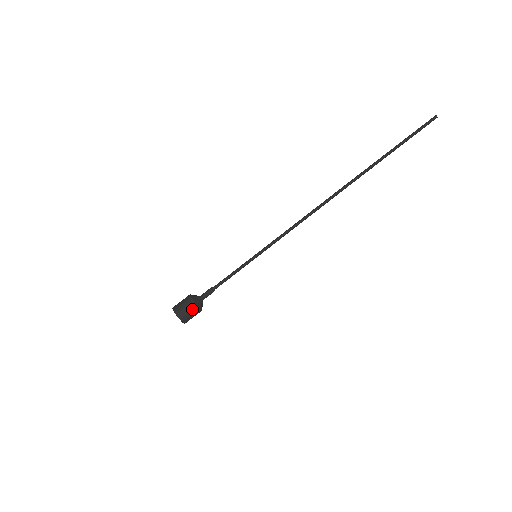
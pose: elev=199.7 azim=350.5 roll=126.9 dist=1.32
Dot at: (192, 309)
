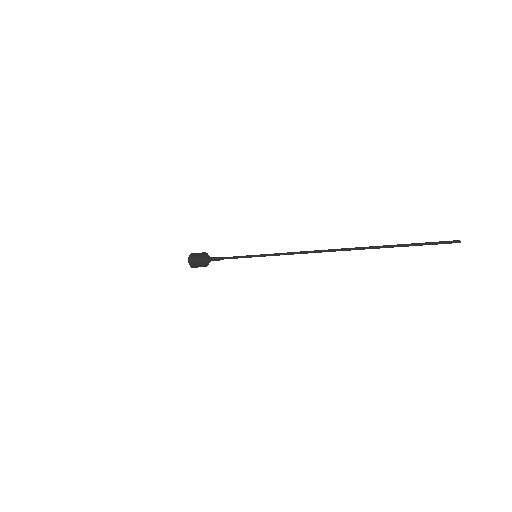
Dot at: (198, 262)
